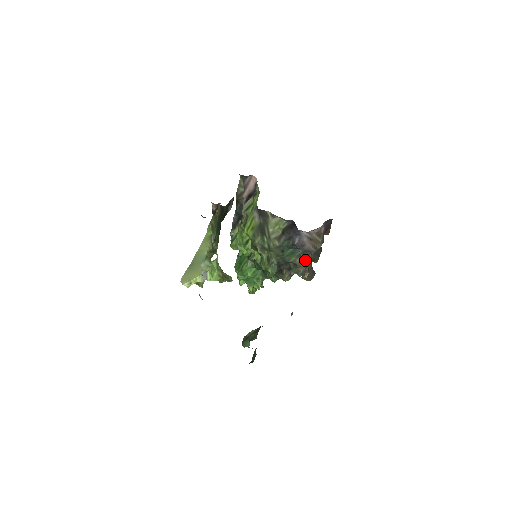
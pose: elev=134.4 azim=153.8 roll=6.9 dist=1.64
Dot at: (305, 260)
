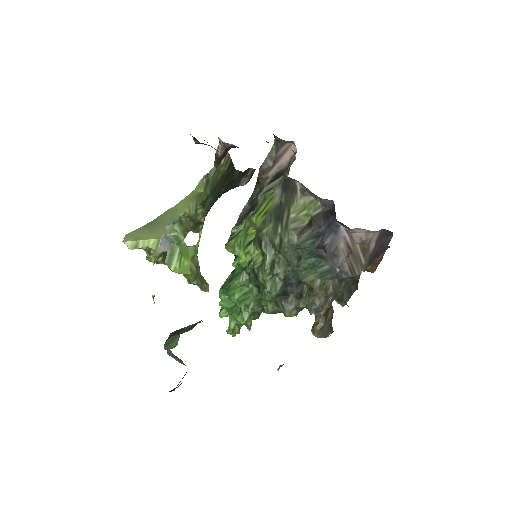
Dot at: (333, 269)
